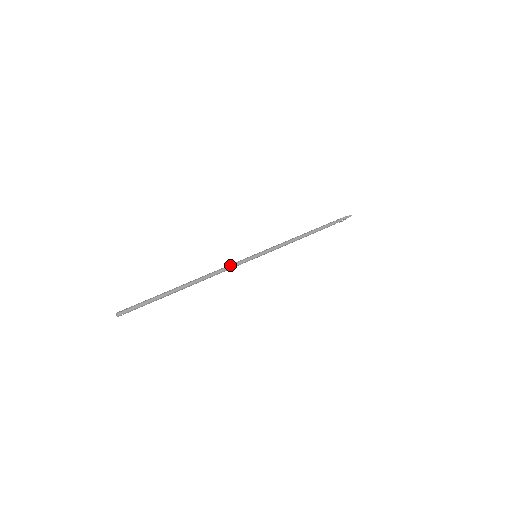
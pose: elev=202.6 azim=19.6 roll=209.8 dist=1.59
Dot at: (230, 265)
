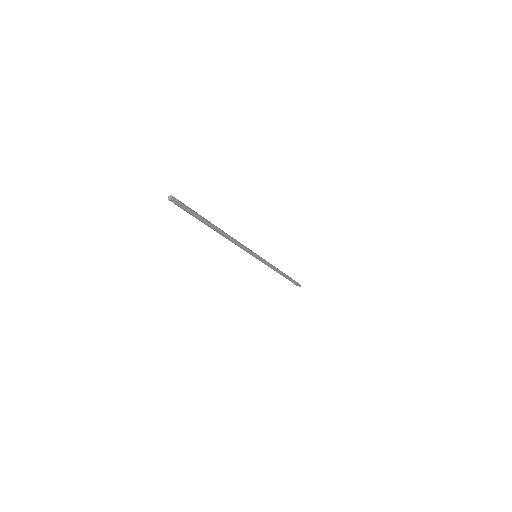
Dot at: occluded
